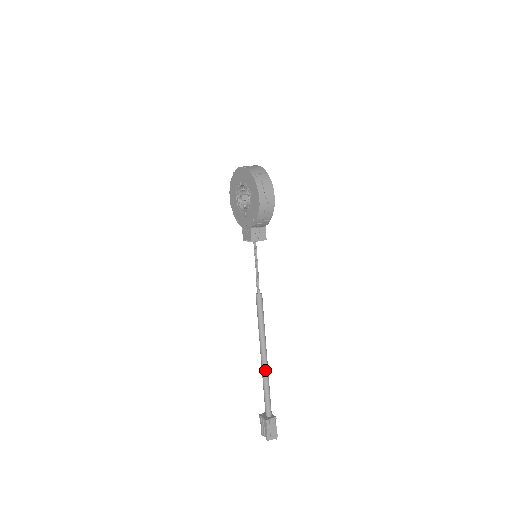
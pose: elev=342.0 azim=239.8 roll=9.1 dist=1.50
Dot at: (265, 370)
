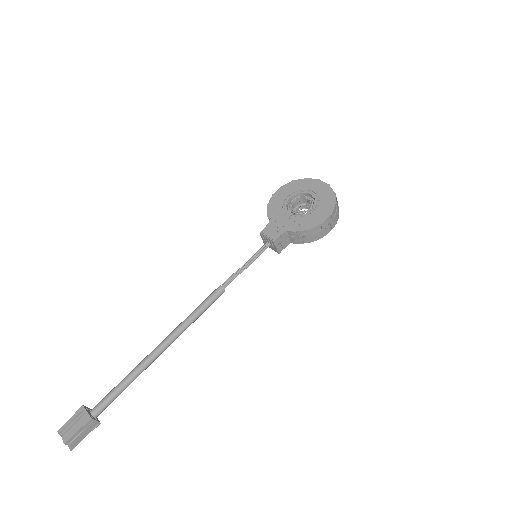
Dot at: (148, 363)
